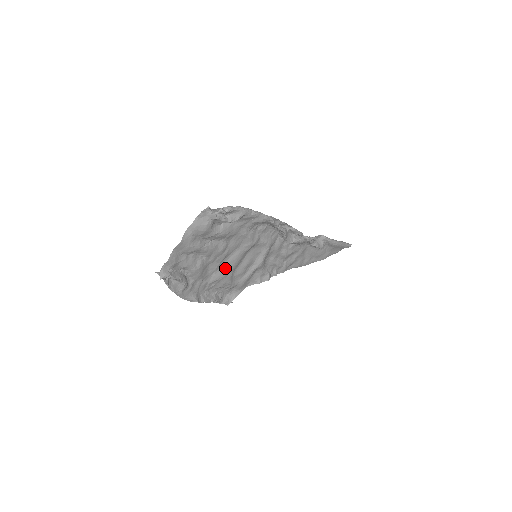
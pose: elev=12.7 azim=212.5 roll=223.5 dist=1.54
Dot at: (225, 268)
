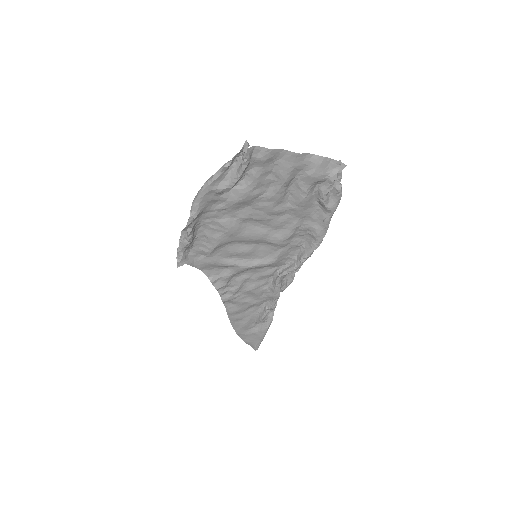
Dot at: (241, 228)
